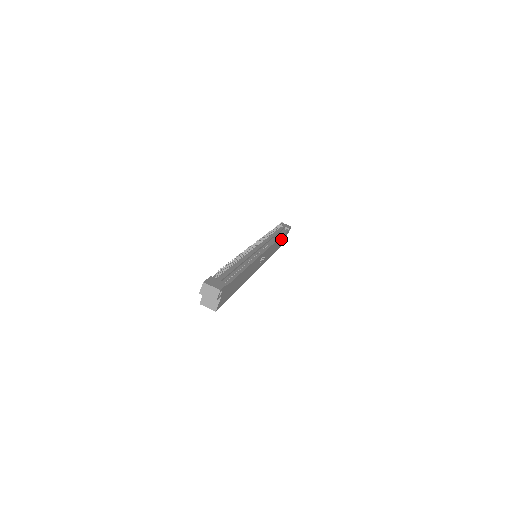
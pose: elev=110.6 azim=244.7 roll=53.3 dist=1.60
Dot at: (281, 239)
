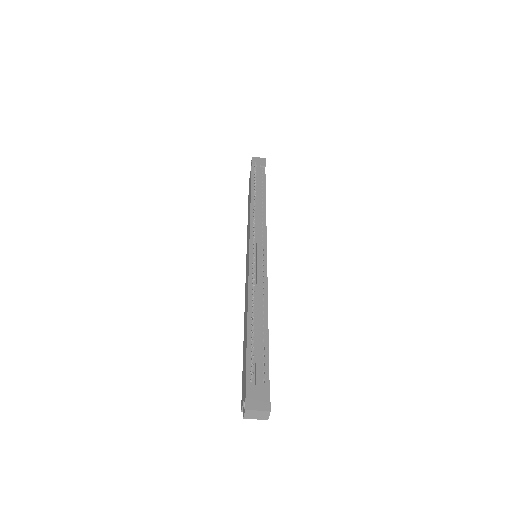
Dot at: occluded
